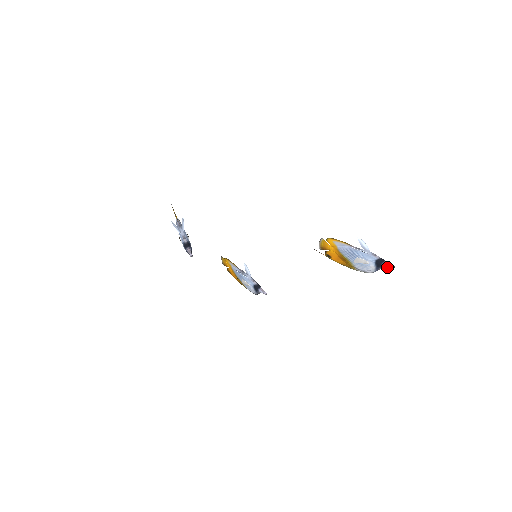
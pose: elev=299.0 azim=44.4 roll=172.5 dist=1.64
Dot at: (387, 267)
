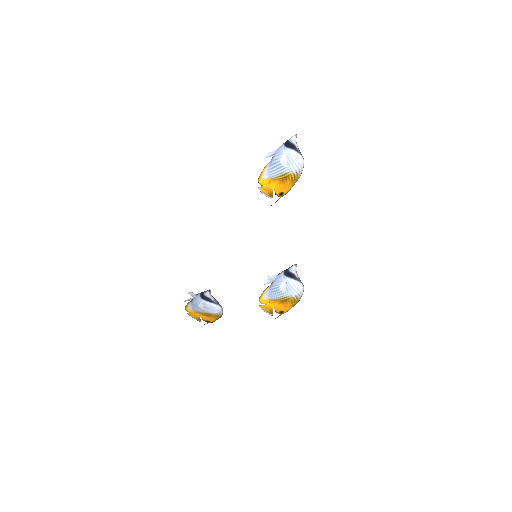
Dot at: (295, 140)
